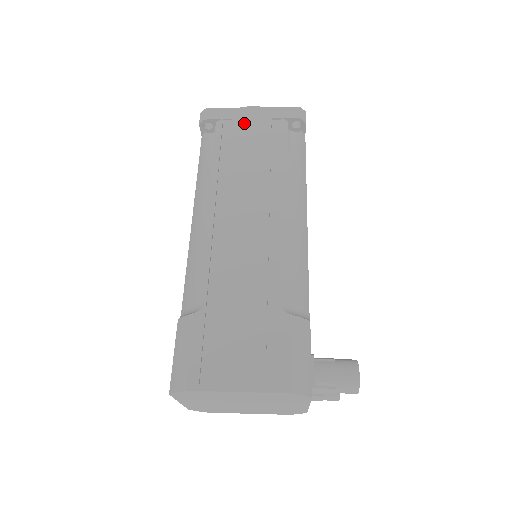
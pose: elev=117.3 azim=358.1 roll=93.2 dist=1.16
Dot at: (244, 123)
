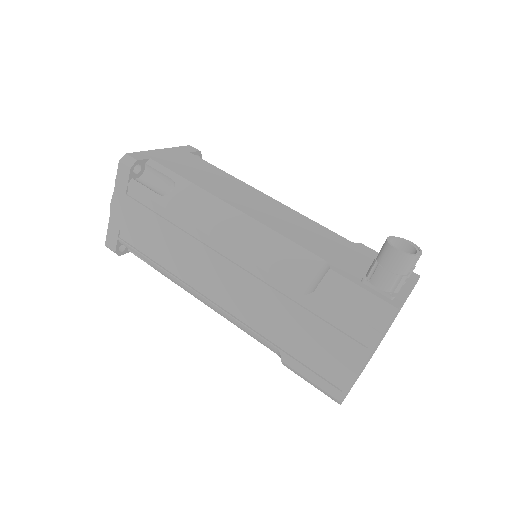
Dot at: (125, 222)
